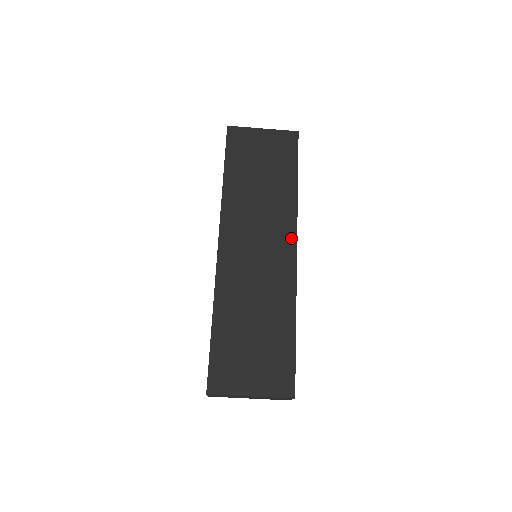
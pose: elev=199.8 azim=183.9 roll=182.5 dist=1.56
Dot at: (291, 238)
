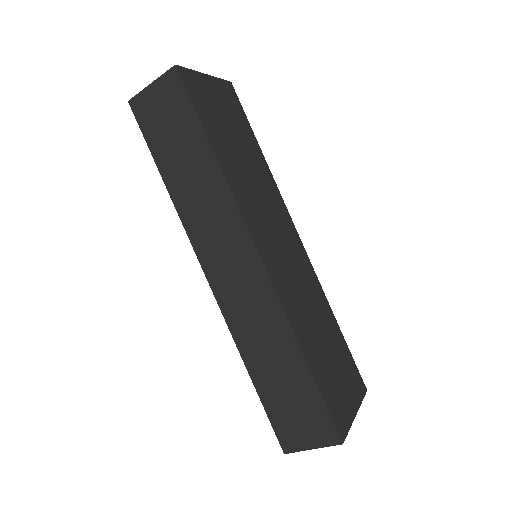
Dot at: (291, 223)
